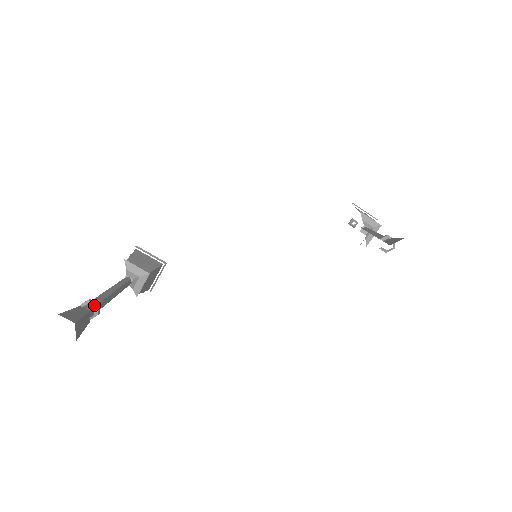
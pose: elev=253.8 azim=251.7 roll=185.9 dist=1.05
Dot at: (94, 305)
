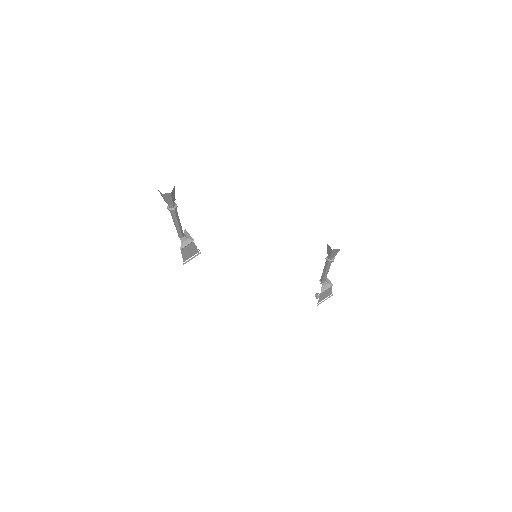
Dot at: (176, 204)
